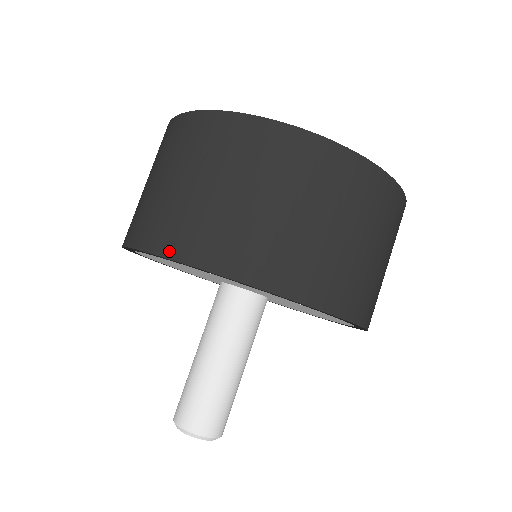
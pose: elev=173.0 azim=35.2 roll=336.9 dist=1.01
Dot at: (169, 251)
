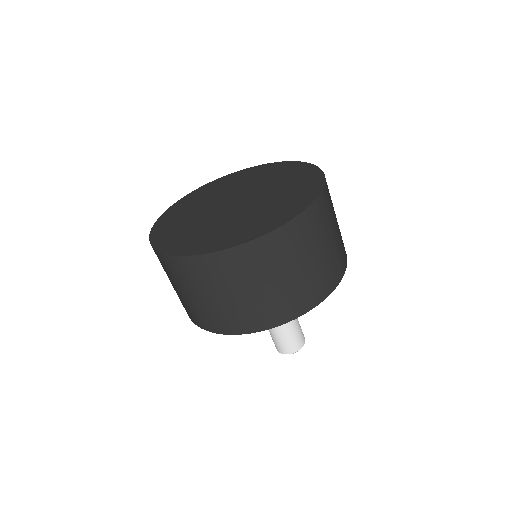
Dot at: (190, 318)
